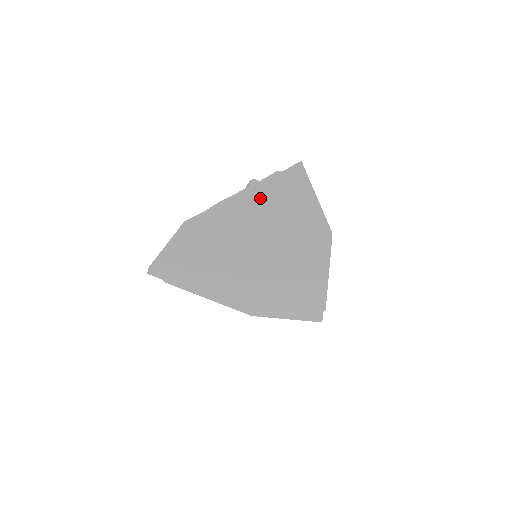
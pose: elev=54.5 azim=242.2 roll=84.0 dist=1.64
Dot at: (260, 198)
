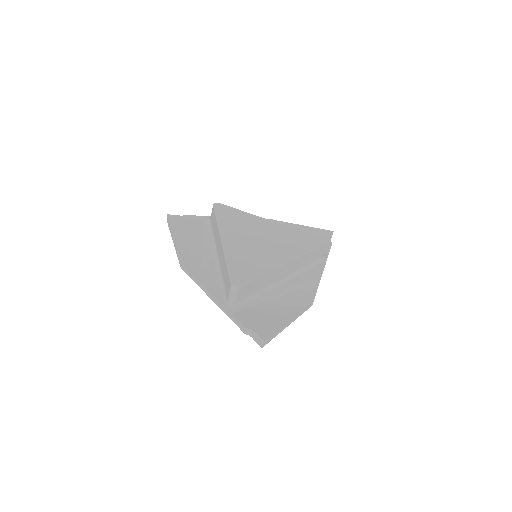
Dot at: occluded
